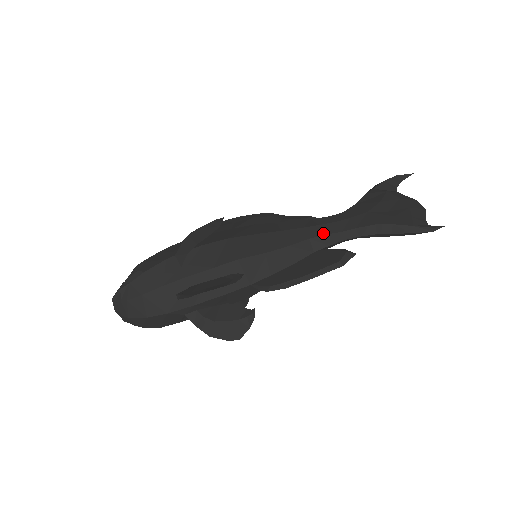
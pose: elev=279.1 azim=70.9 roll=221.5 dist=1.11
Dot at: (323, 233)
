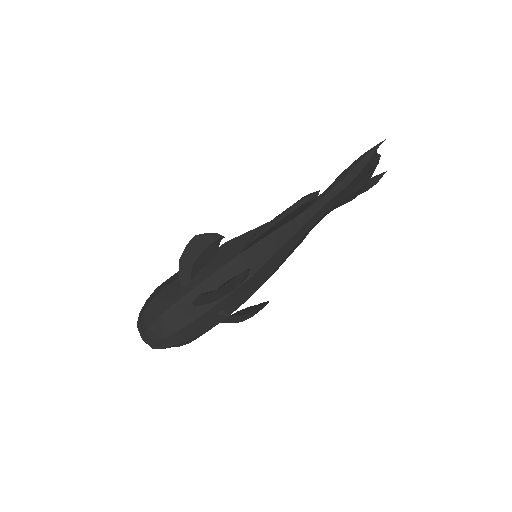
Dot at: occluded
